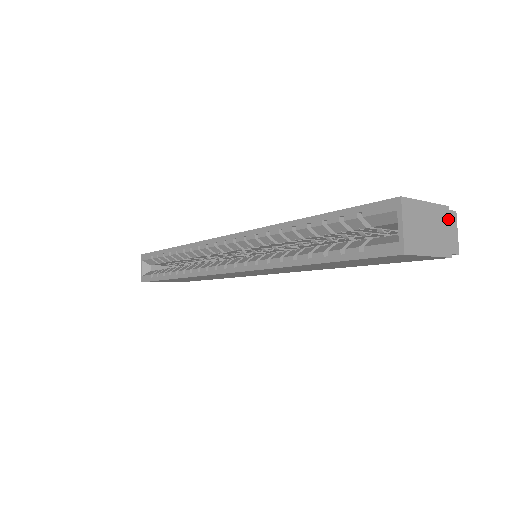
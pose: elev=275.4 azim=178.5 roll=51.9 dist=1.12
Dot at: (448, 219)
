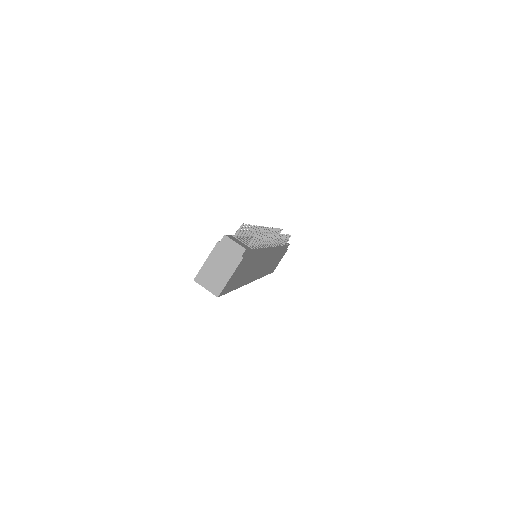
Dot at: (224, 246)
